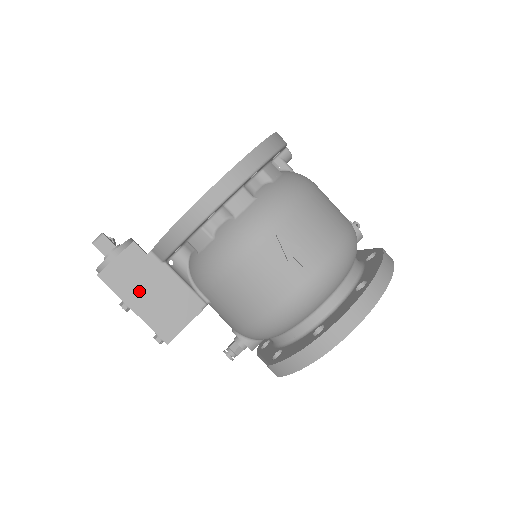
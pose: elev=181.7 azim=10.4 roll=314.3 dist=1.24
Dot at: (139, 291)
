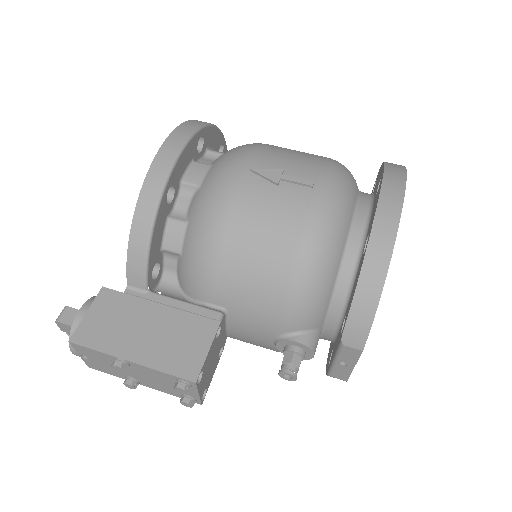
Dot at: (130, 336)
